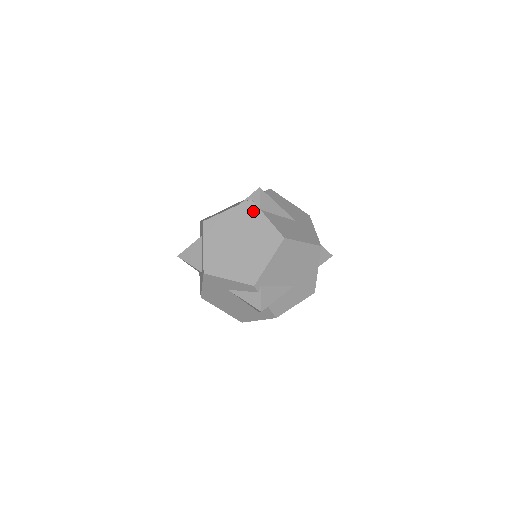
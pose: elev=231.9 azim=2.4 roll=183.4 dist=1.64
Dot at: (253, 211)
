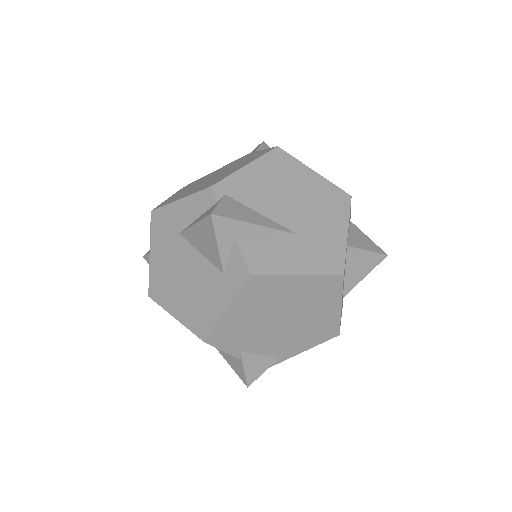
Dot at: (247, 156)
